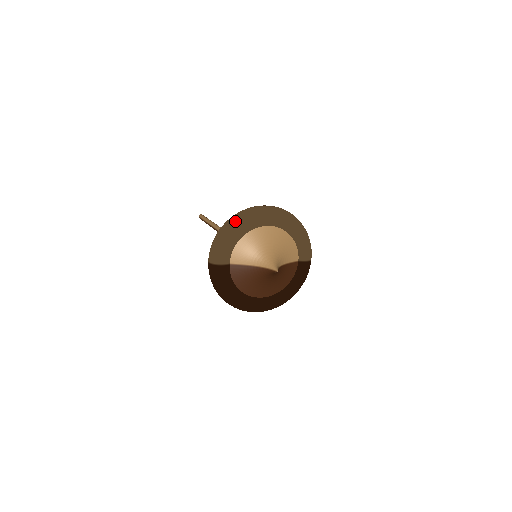
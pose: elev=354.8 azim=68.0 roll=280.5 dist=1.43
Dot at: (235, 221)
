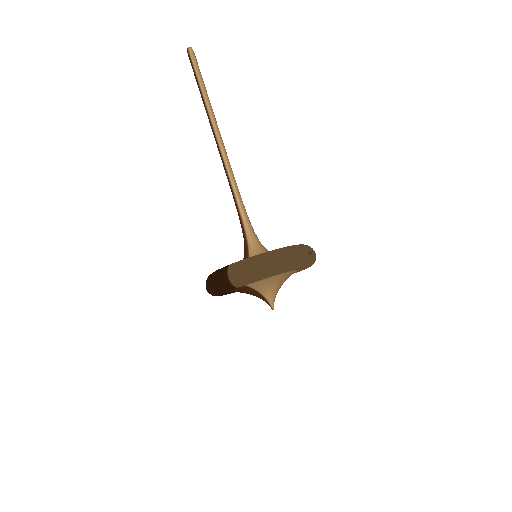
Dot at: (283, 268)
